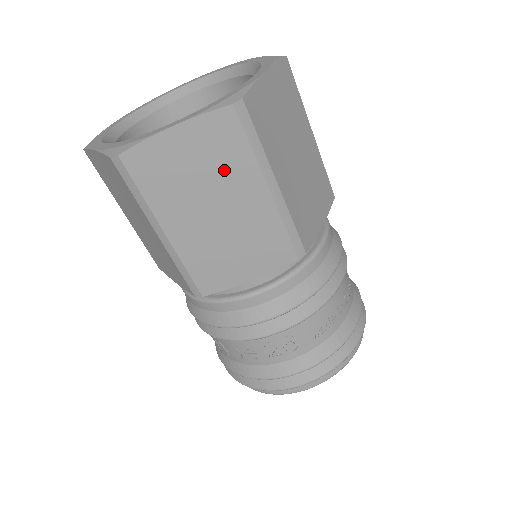
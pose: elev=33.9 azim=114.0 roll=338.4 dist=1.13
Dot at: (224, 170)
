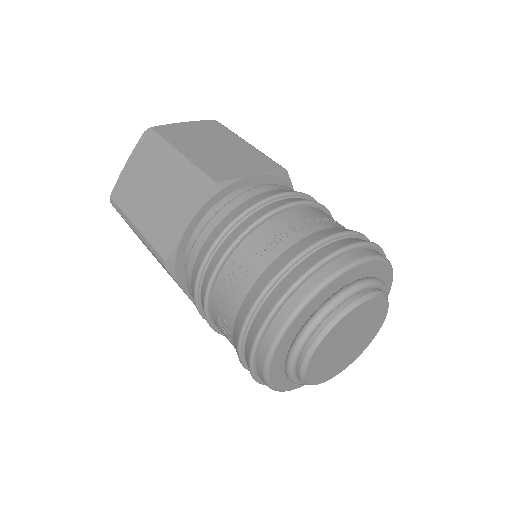
Dot at: (151, 166)
